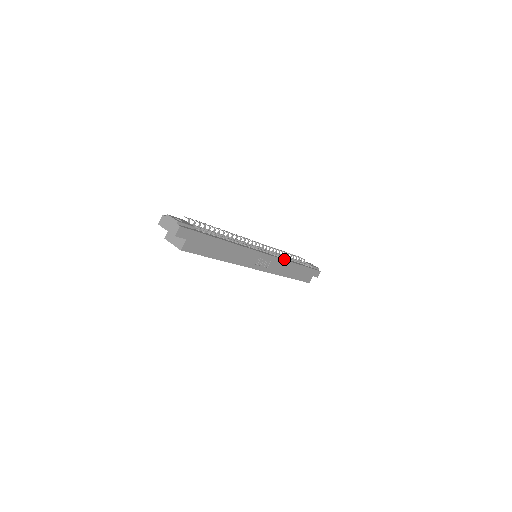
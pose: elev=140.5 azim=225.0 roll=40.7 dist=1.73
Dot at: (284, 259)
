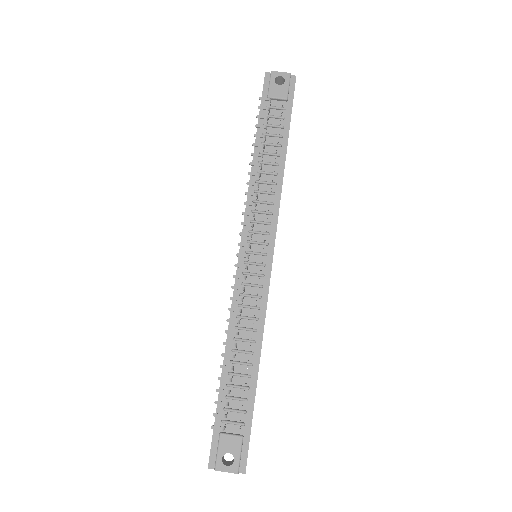
Dot at: (278, 201)
